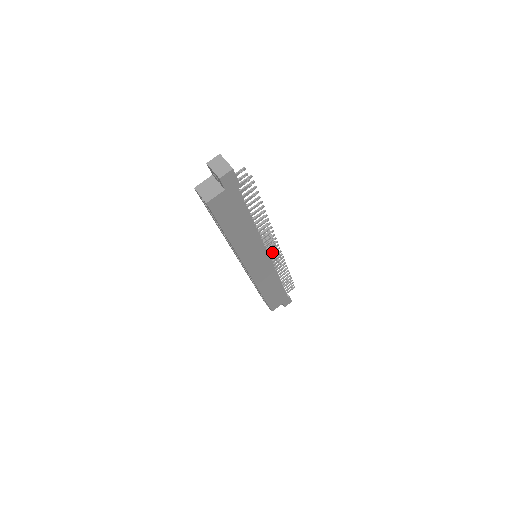
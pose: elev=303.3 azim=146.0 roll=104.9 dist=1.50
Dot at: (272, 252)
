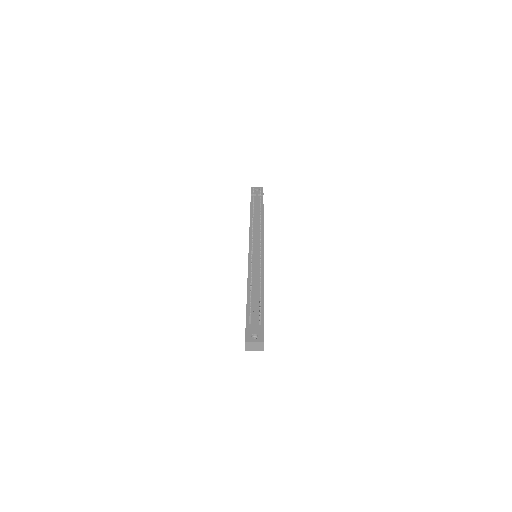
Dot at: occluded
